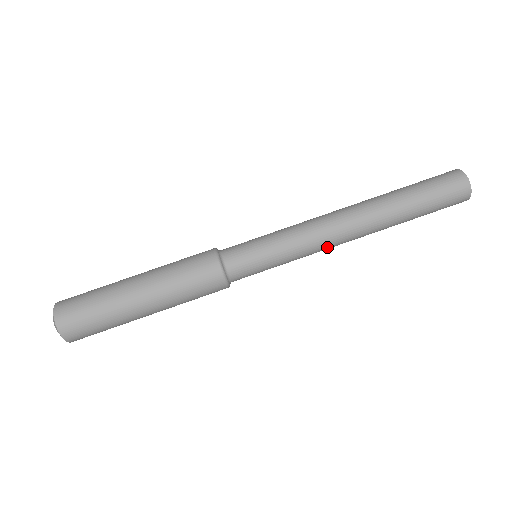
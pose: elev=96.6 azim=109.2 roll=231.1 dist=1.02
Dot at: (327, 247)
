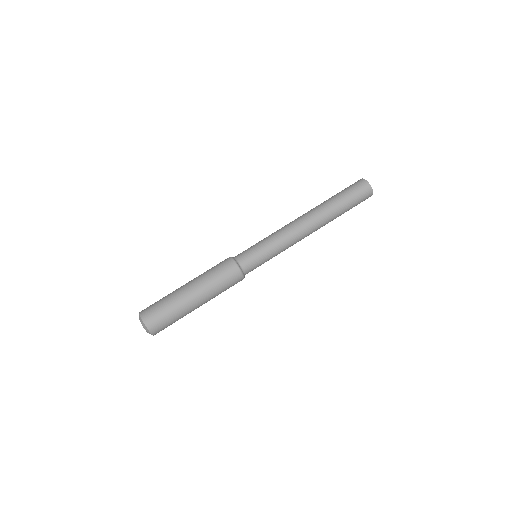
Dot at: (294, 233)
